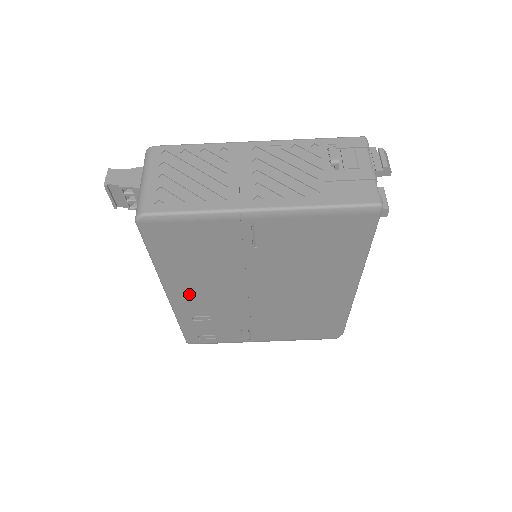
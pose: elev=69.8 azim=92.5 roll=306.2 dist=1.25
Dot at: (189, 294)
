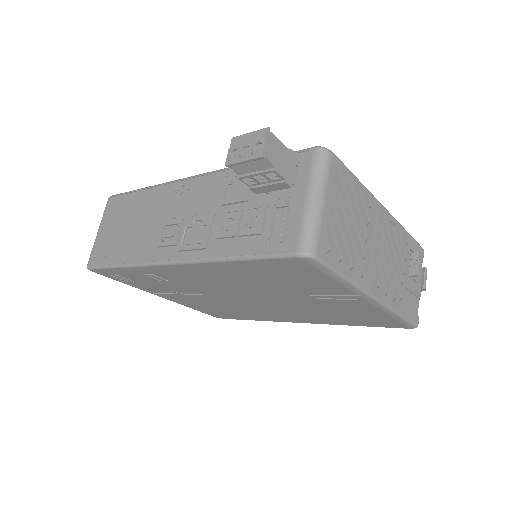
Dot at: (194, 274)
